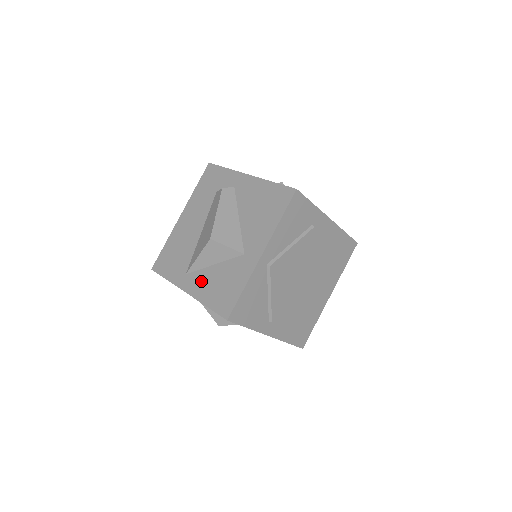
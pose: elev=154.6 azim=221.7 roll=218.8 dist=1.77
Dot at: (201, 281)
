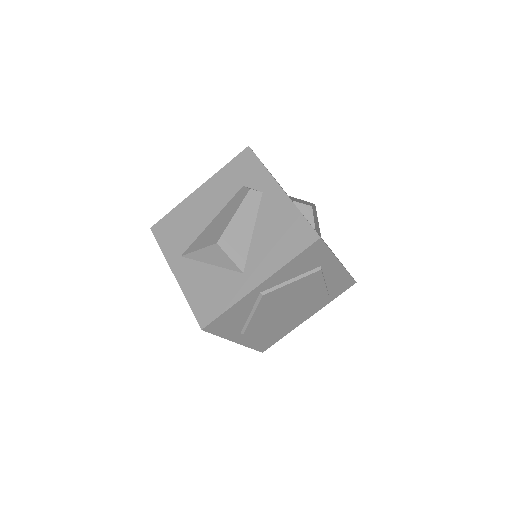
Dot at: (192, 273)
